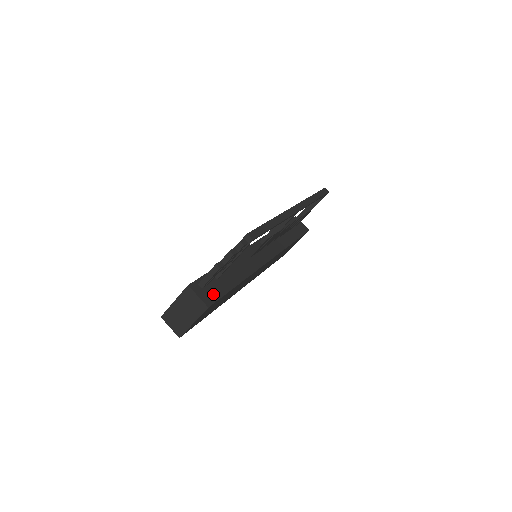
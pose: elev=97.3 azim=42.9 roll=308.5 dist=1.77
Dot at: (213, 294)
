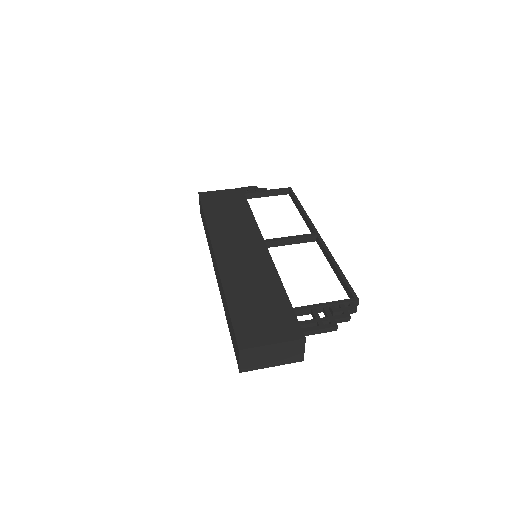
Dot at: occluded
